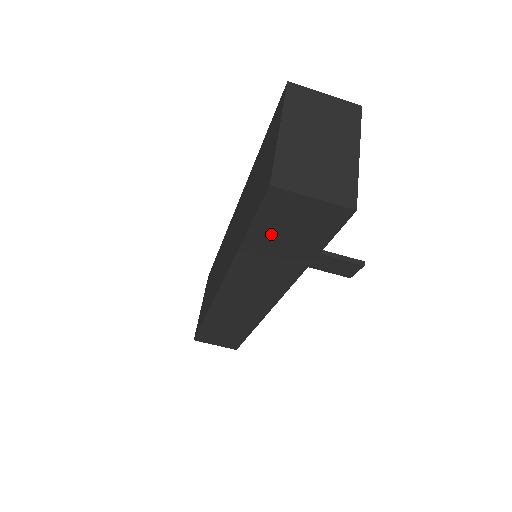
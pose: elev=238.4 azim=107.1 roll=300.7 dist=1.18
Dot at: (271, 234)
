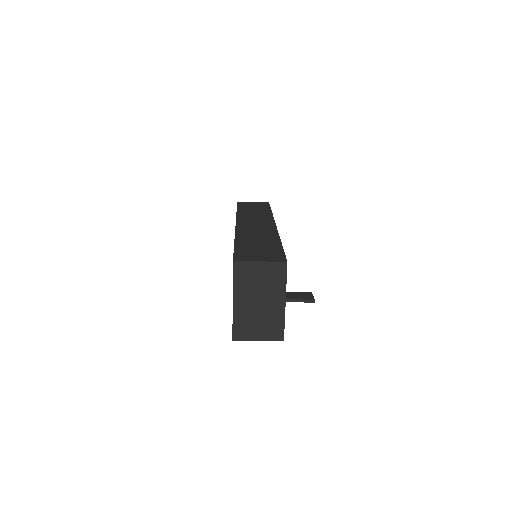
Dot at: occluded
